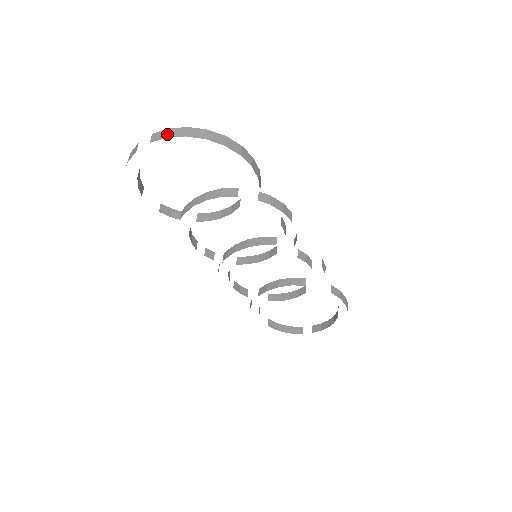
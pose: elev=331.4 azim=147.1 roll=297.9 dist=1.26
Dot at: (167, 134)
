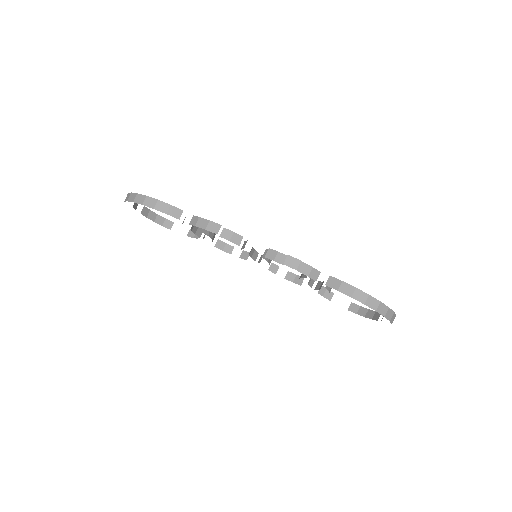
Dot at: occluded
